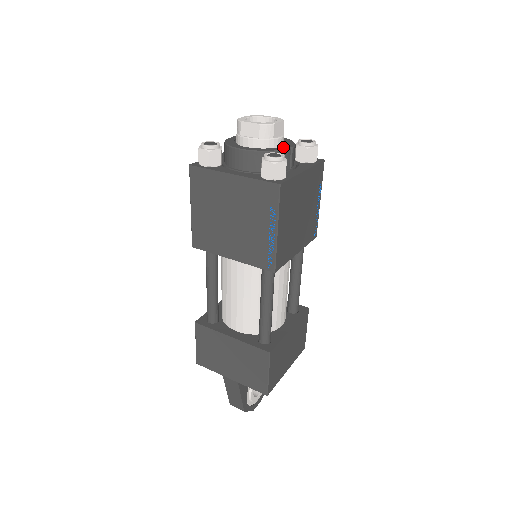
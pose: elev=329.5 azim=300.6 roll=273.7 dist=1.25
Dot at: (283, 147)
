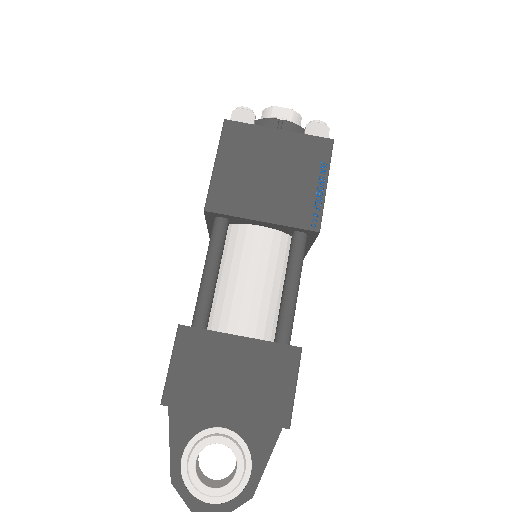
Dot at: (275, 121)
